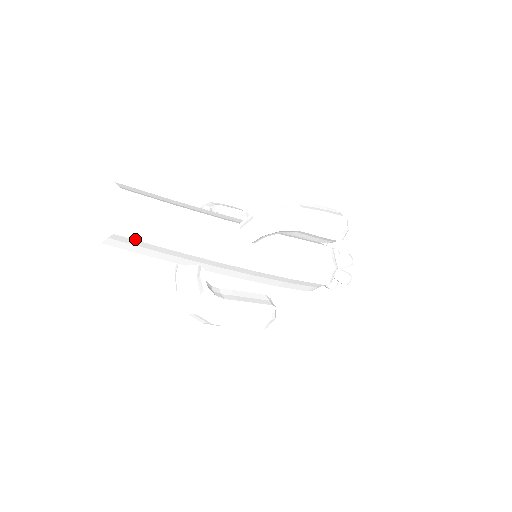
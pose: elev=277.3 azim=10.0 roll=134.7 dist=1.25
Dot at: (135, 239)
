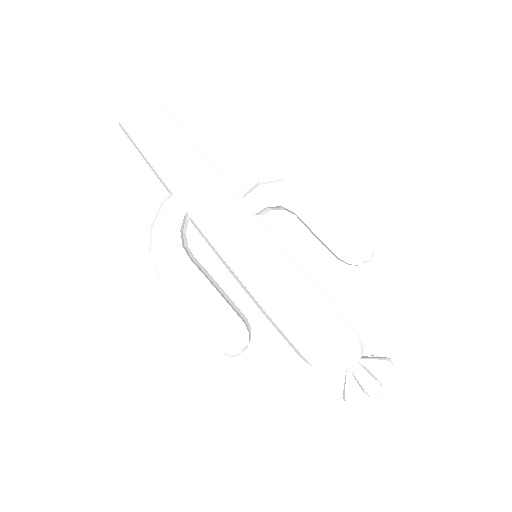
Dot at: (139, 117)
